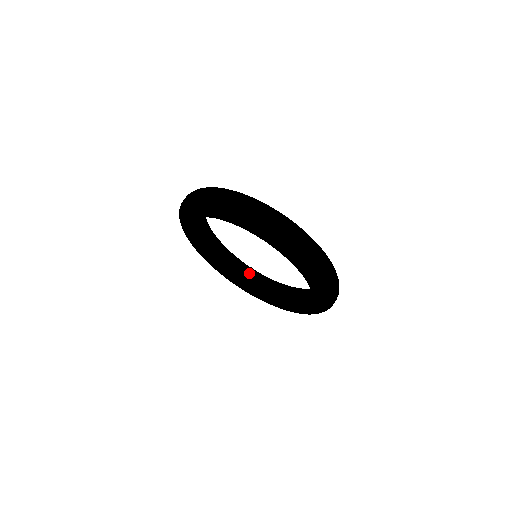
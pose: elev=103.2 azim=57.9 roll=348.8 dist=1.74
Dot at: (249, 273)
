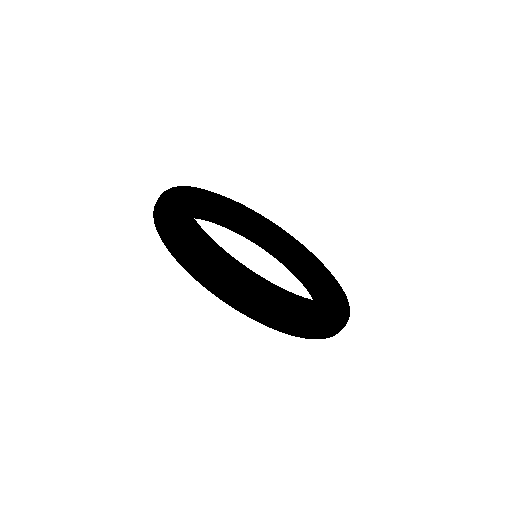
Dot at: occluded
